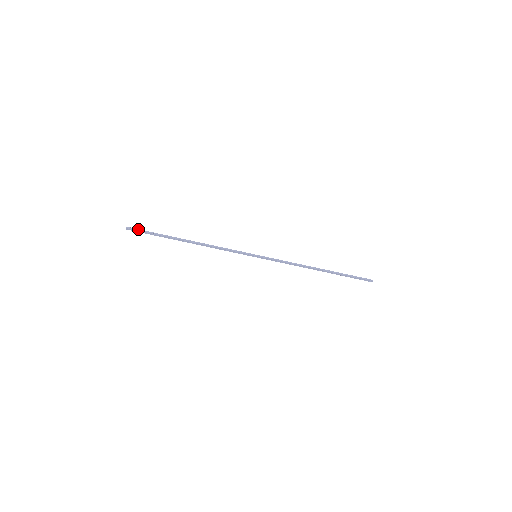
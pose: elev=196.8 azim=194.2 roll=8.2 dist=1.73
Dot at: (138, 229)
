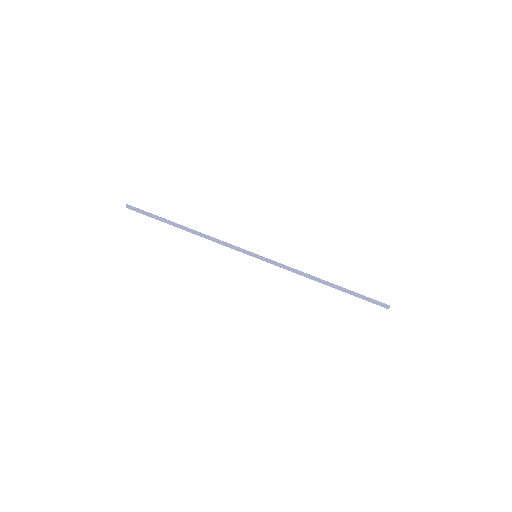
Dot at: (138, 208)
